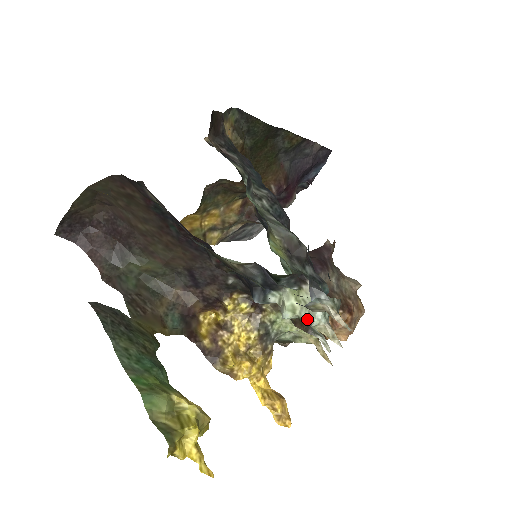
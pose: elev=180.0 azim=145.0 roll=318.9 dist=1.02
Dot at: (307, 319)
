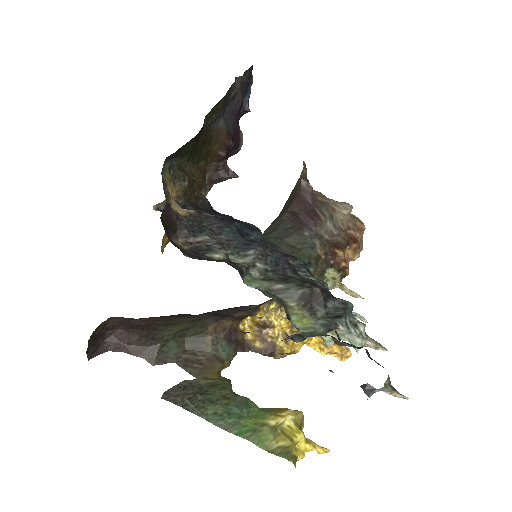
Dot at: occluded
